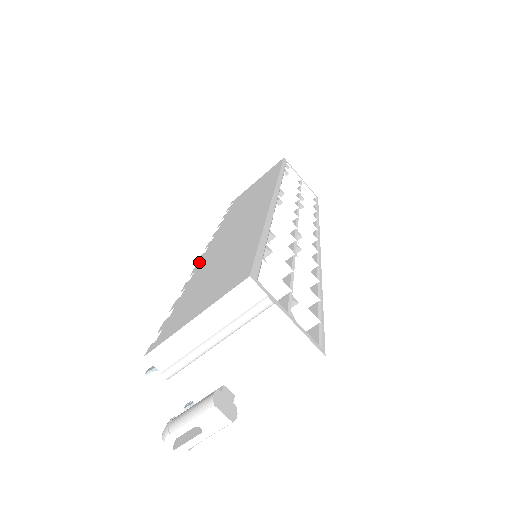
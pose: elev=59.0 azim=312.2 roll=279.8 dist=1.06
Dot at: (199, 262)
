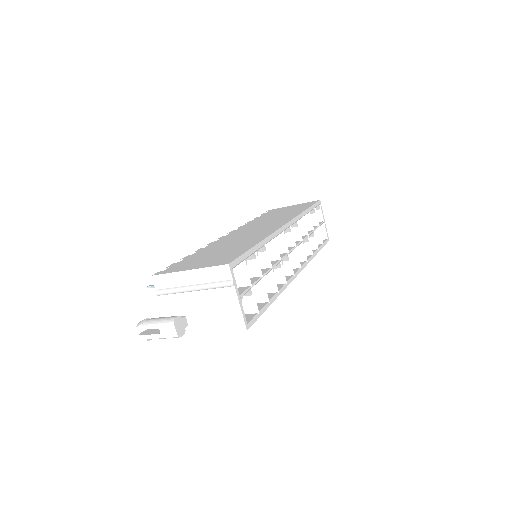
Dot at: occluded
